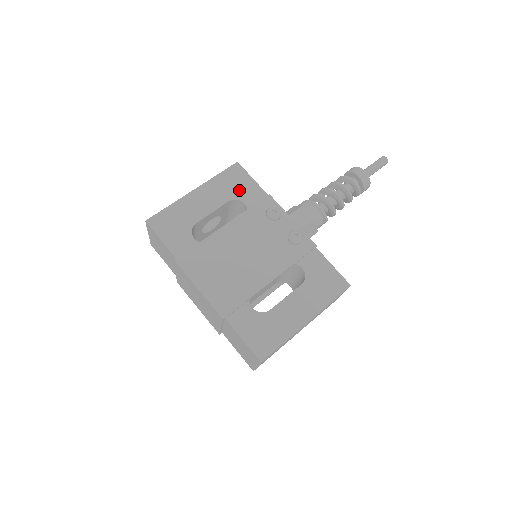
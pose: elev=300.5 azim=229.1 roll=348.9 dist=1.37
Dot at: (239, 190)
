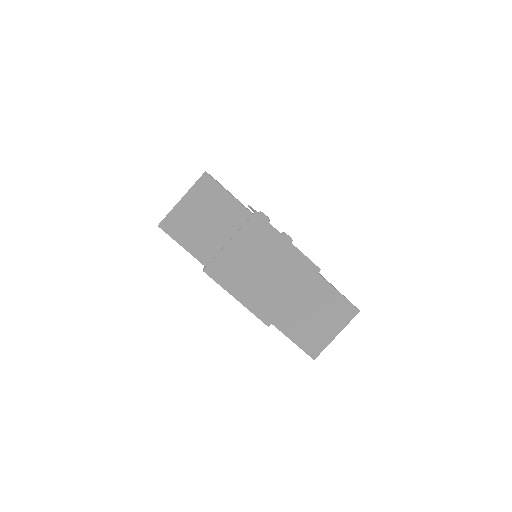
Dot at: occluded
